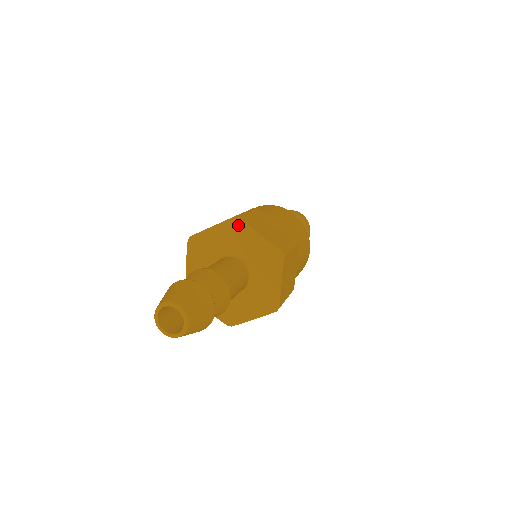
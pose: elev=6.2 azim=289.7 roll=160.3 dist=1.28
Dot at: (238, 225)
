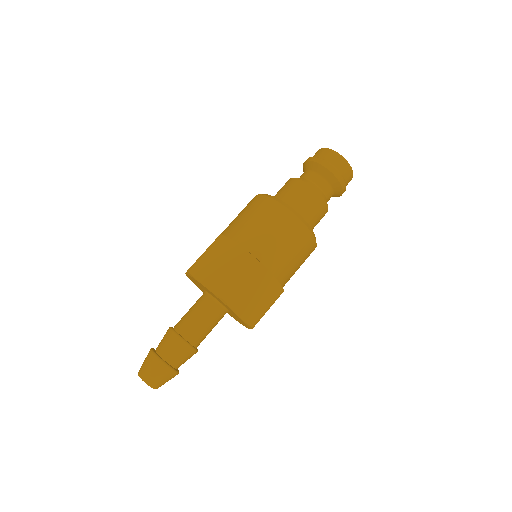
Dot at: (192, 277)
